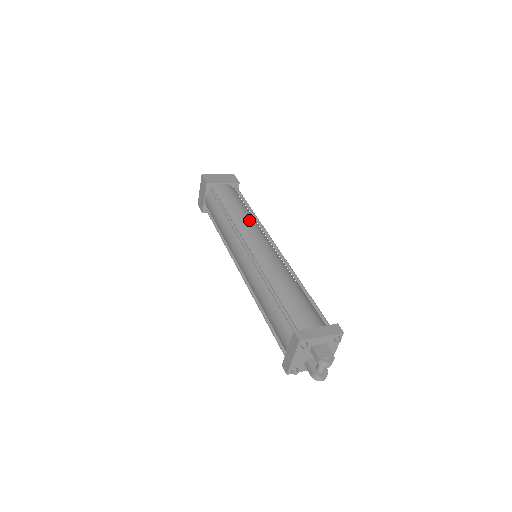
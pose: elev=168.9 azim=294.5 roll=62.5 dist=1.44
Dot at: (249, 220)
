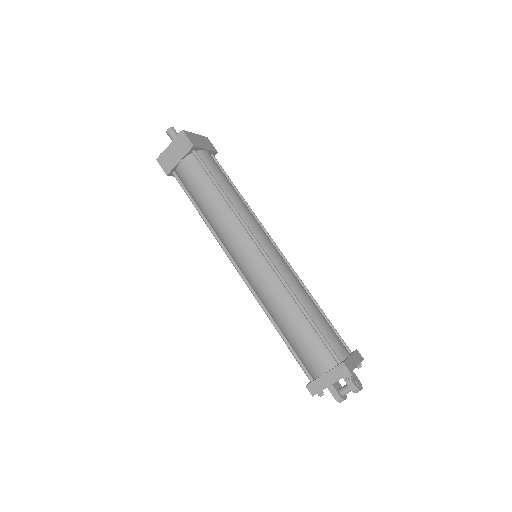
Dot at: (250, 212)
